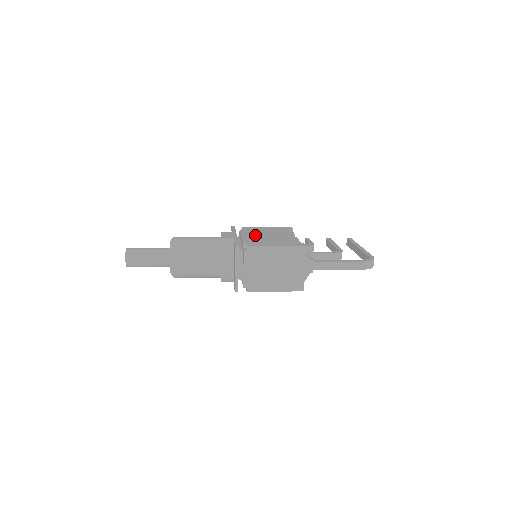
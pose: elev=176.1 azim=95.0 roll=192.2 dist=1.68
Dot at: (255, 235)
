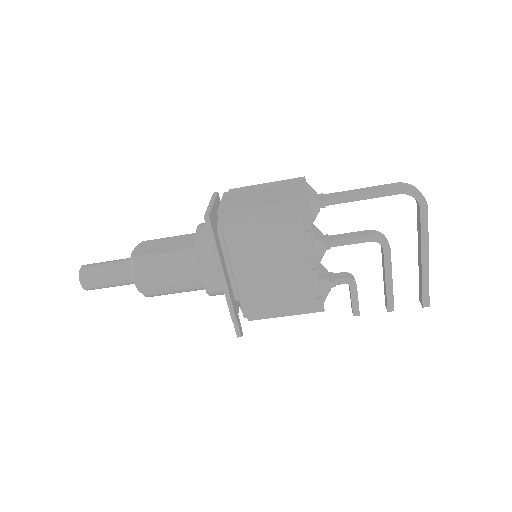
Dot at: occluded
